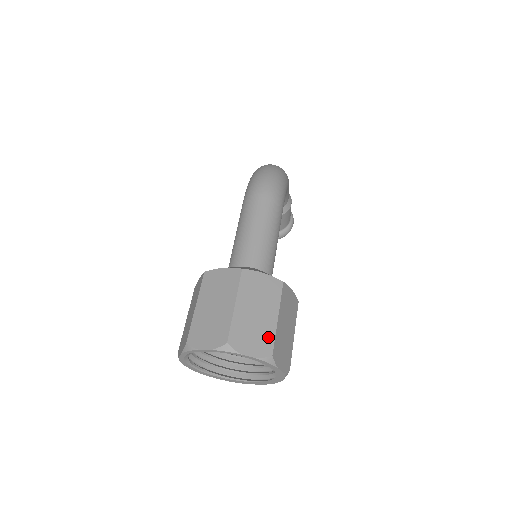
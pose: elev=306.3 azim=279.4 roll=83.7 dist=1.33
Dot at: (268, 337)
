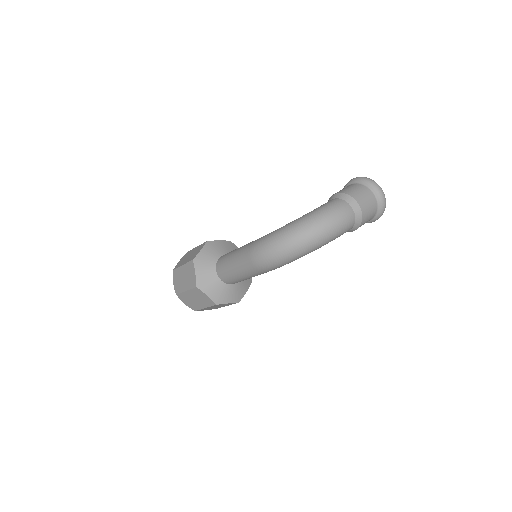
Dot at: (196, 307)
